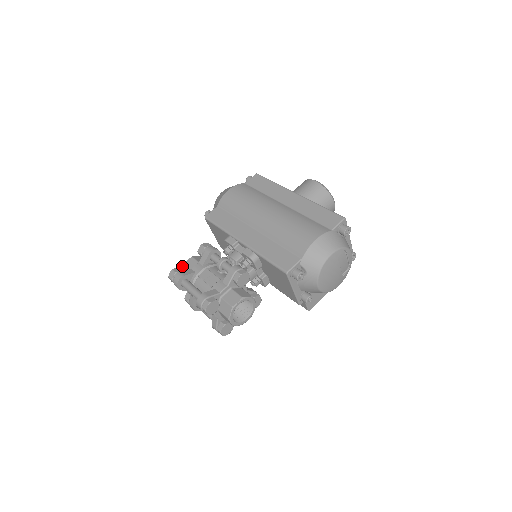
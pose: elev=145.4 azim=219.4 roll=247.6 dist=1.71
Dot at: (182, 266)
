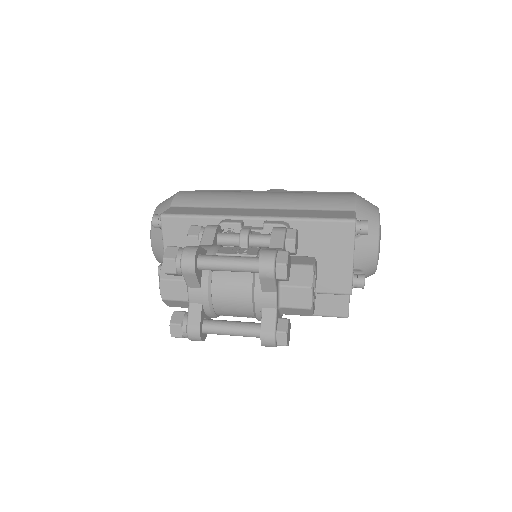
Dot at: occluded
